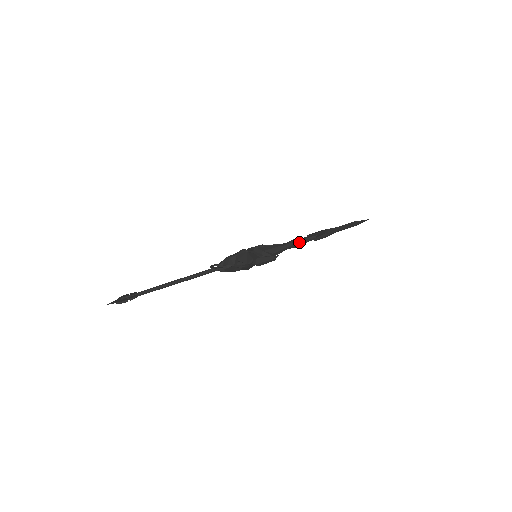
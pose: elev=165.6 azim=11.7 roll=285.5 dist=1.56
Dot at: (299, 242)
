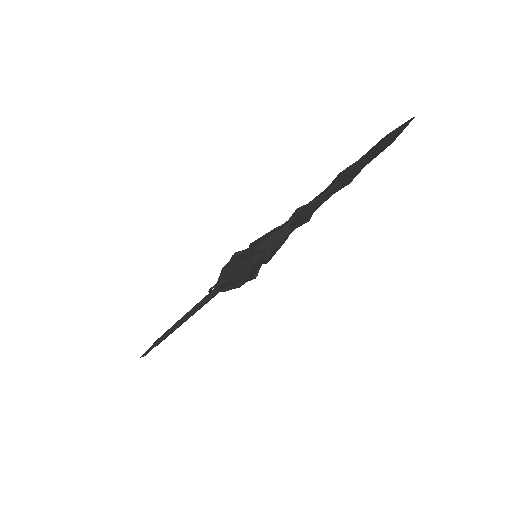
Dot at: (300, 214)
